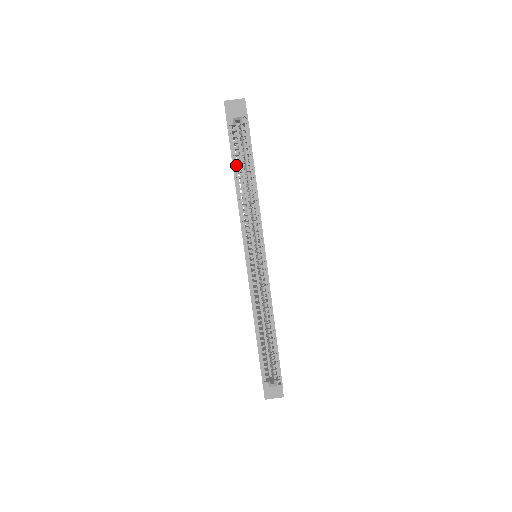
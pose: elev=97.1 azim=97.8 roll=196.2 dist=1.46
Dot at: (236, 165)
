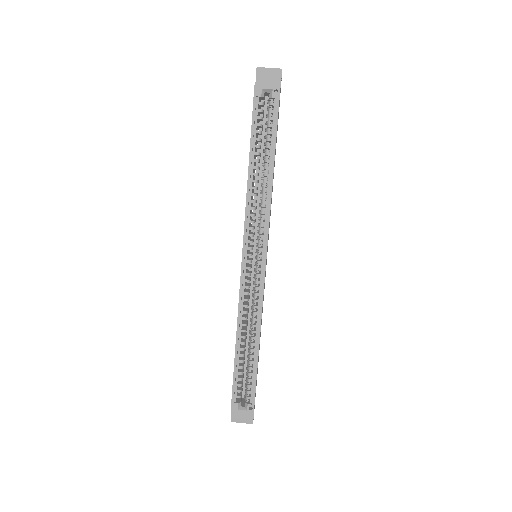
Dot at: (254, 145)
